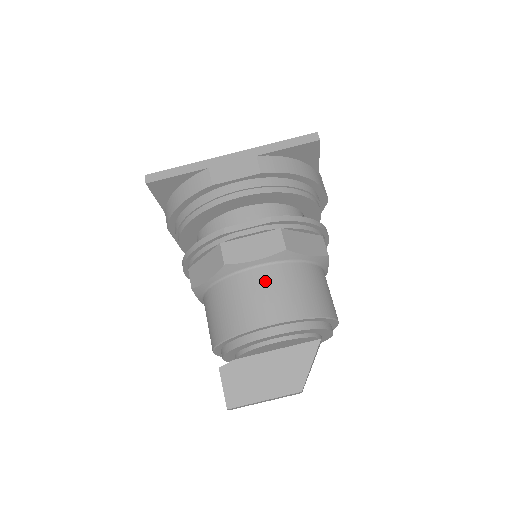
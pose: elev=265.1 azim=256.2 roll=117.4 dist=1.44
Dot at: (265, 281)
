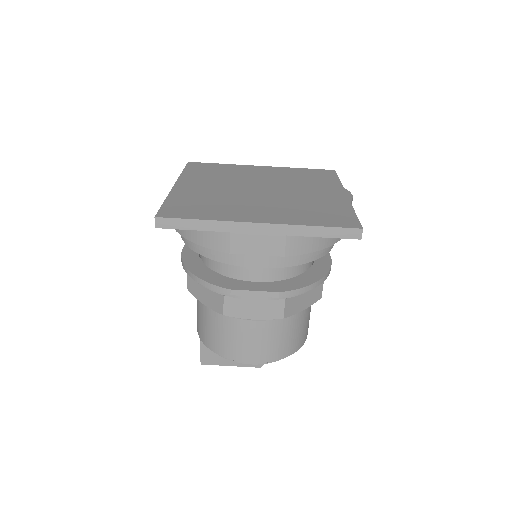
Dot at: (256, 332)
